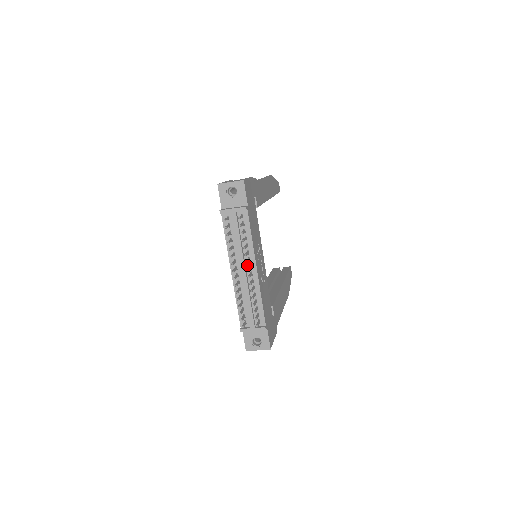
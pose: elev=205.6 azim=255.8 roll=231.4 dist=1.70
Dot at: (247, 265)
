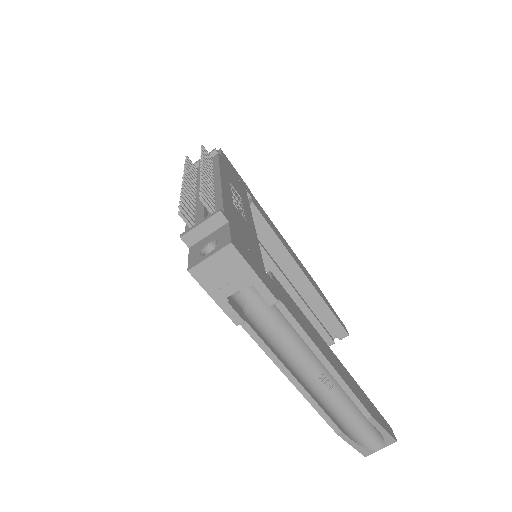
Dot at: occluded
